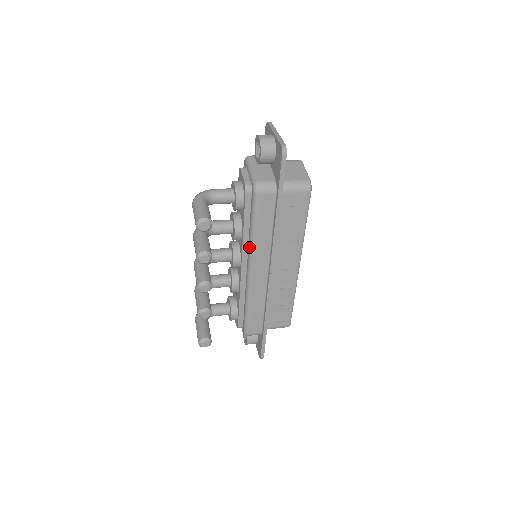
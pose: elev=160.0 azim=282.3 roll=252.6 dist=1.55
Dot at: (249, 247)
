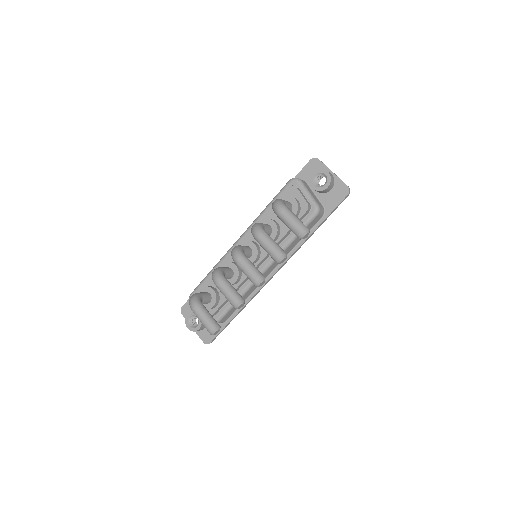
Dot at: occluded
